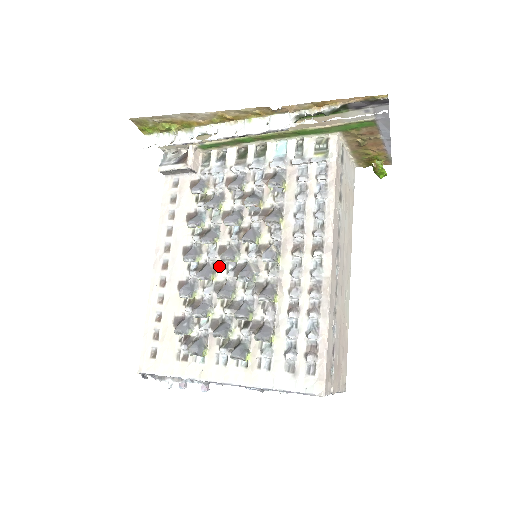
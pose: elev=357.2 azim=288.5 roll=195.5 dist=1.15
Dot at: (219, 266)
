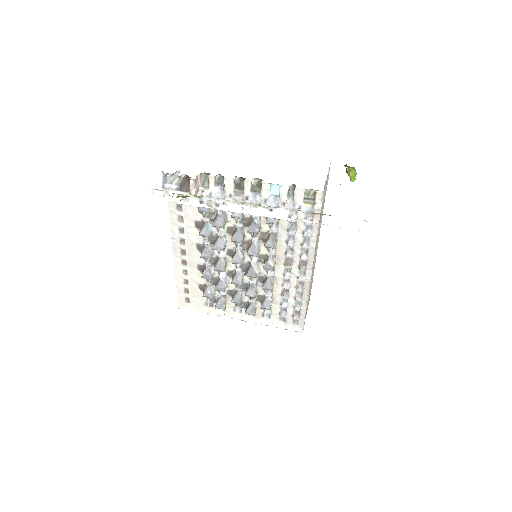
Dot at: (229, 261)
